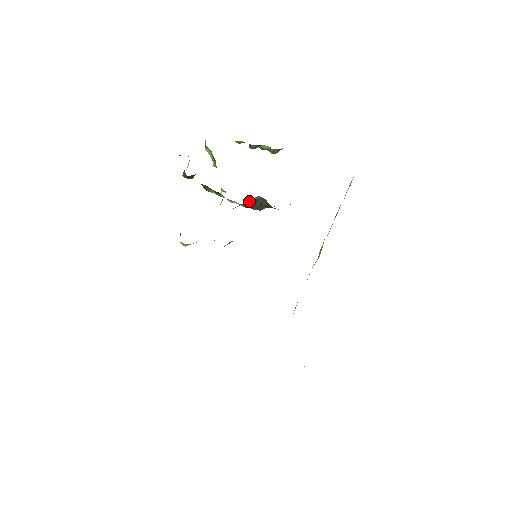
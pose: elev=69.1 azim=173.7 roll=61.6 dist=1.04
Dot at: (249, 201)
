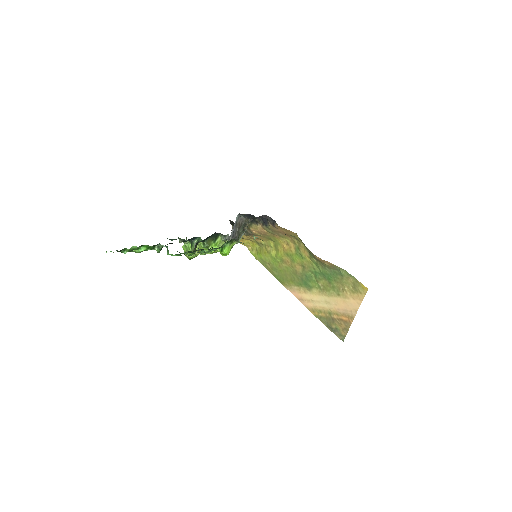
Dot at: (233, 228)
